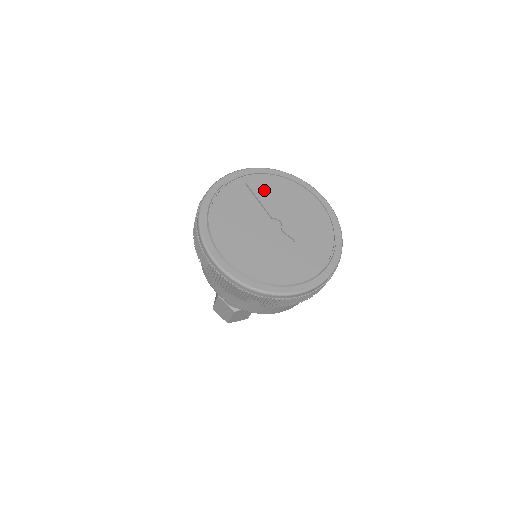
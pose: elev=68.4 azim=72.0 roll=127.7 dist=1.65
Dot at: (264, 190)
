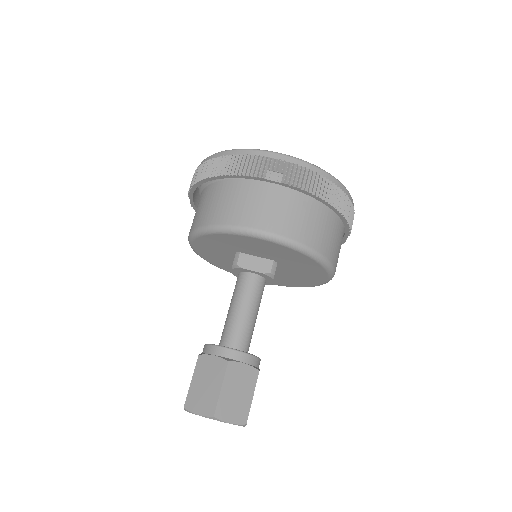
Dot at: occluded
